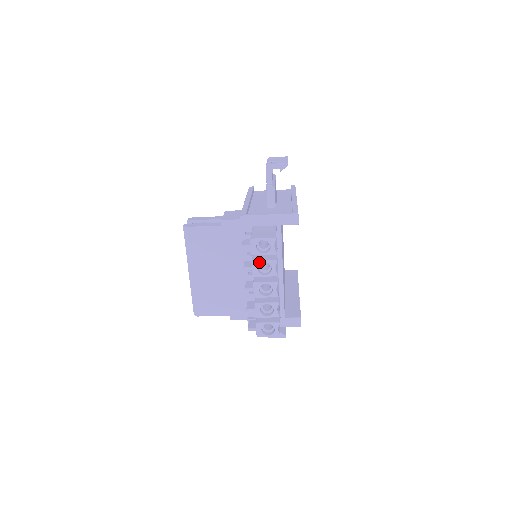
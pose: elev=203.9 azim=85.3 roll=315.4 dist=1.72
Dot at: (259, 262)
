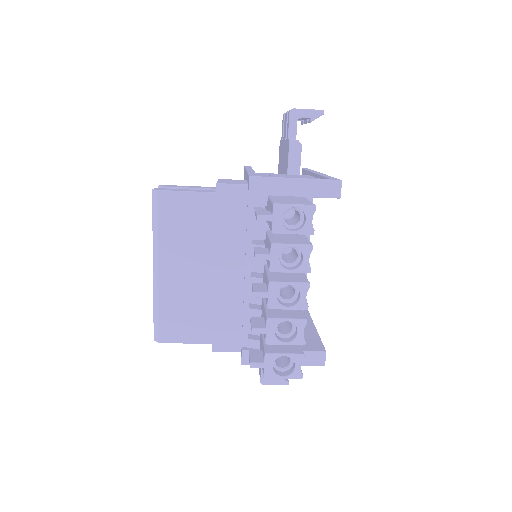
Dot at: (283, 246)
